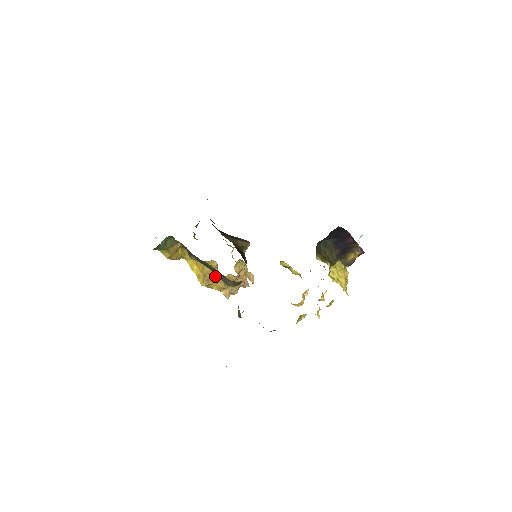
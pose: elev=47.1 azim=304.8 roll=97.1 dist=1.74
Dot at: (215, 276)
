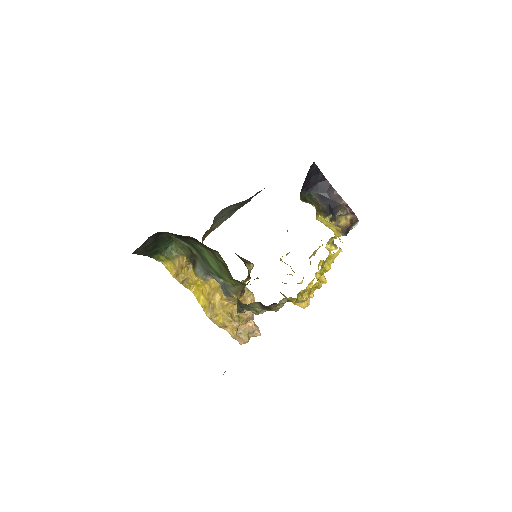
Dot at: (220, 301)
